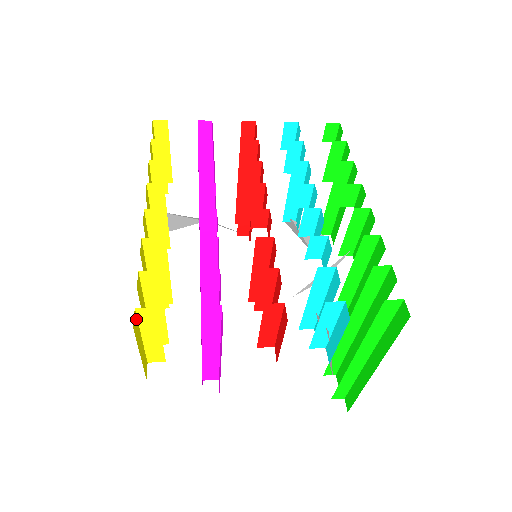
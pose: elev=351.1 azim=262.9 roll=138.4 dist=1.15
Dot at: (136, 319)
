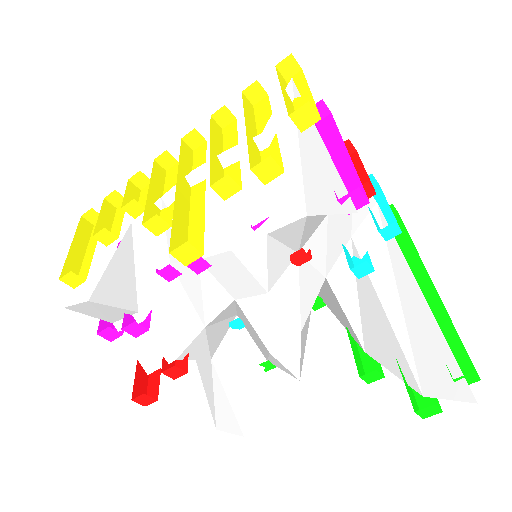
Dot at: occluded
